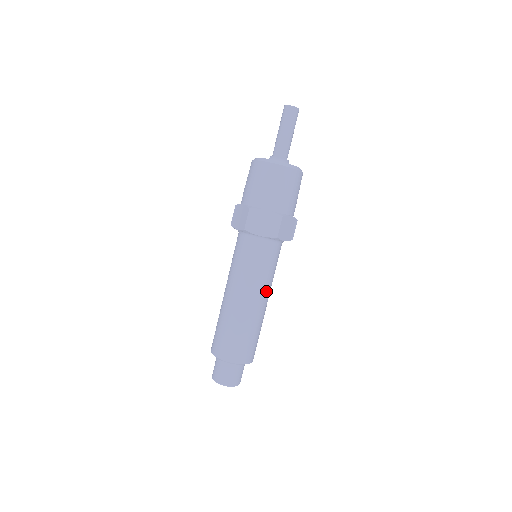
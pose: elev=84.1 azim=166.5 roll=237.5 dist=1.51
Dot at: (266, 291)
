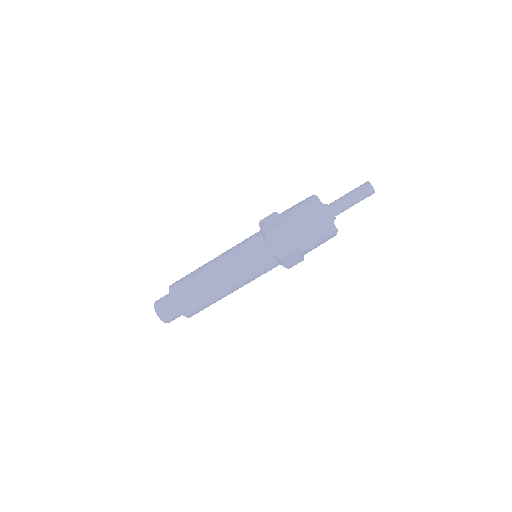
Dot at: occluded
